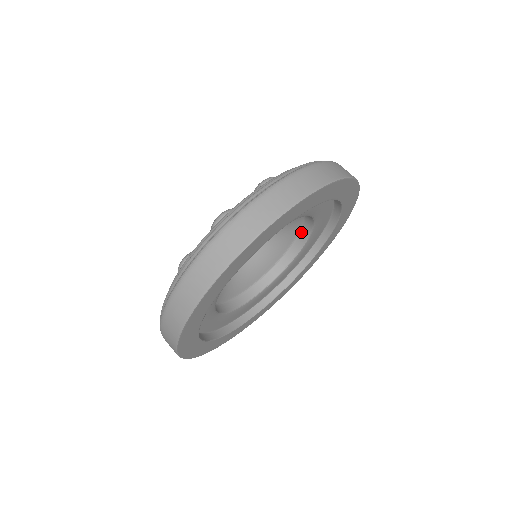
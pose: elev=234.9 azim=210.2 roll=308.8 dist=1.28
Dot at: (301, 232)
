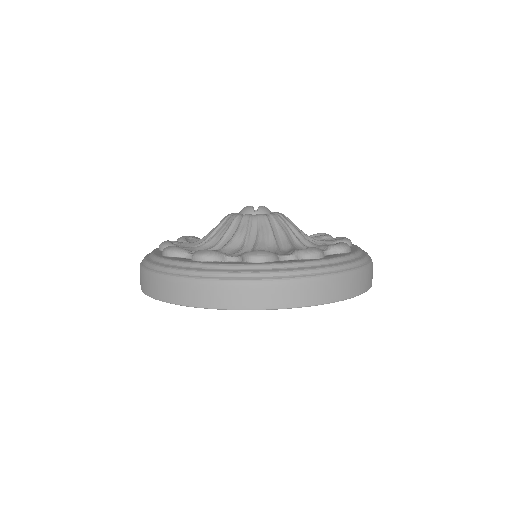
Dot at: occluded
